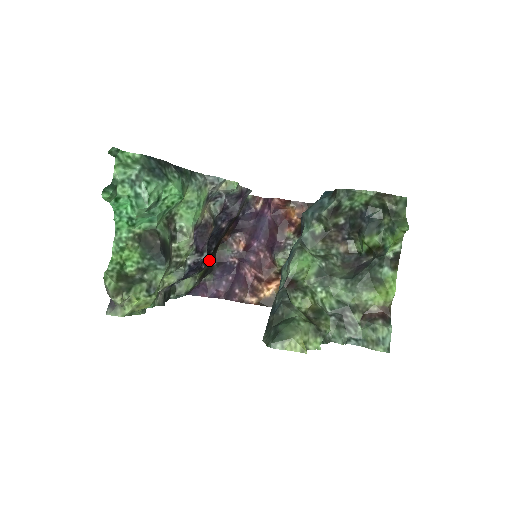
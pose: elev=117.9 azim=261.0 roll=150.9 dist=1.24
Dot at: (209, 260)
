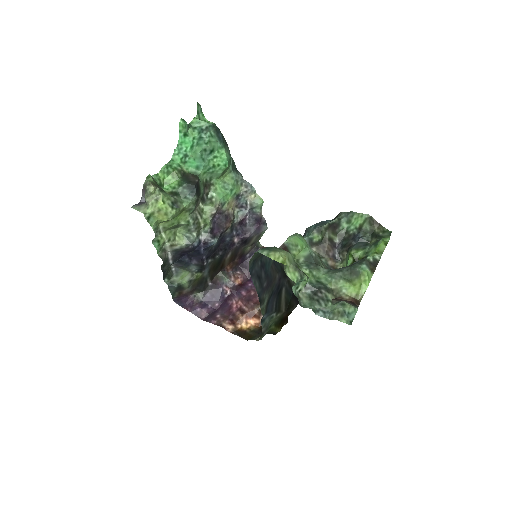
Dot at: (210, 267)
